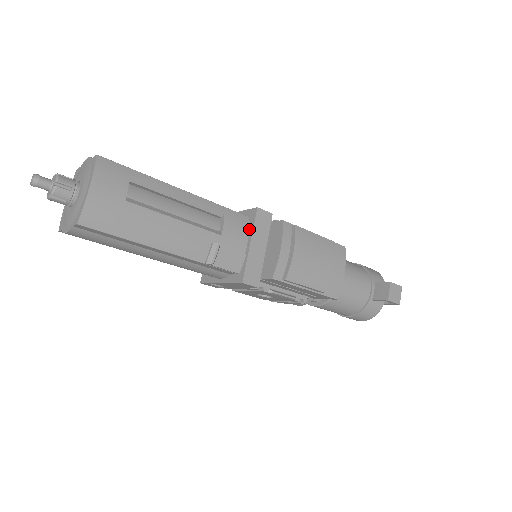
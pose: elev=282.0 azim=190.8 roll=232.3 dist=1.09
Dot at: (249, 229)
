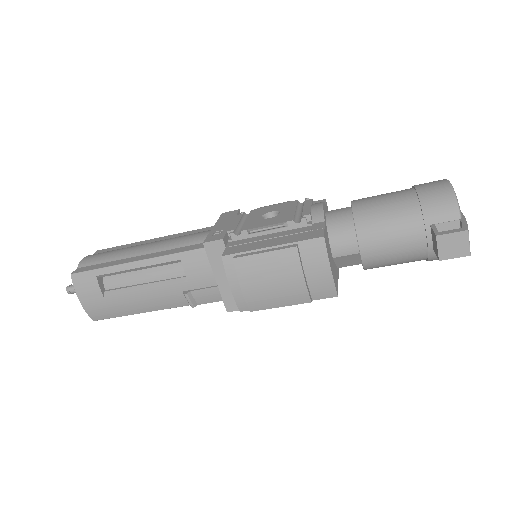
Dot at: (211, 261)
